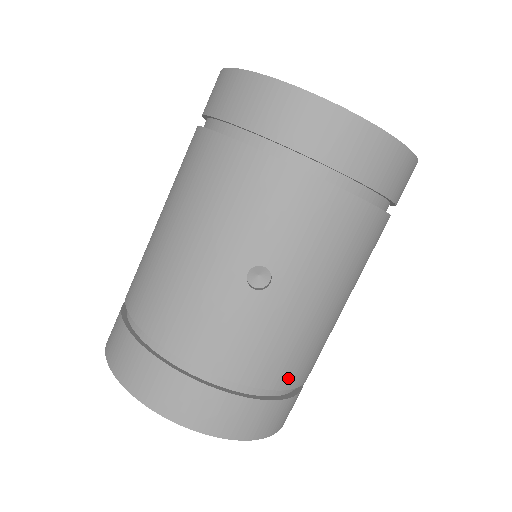
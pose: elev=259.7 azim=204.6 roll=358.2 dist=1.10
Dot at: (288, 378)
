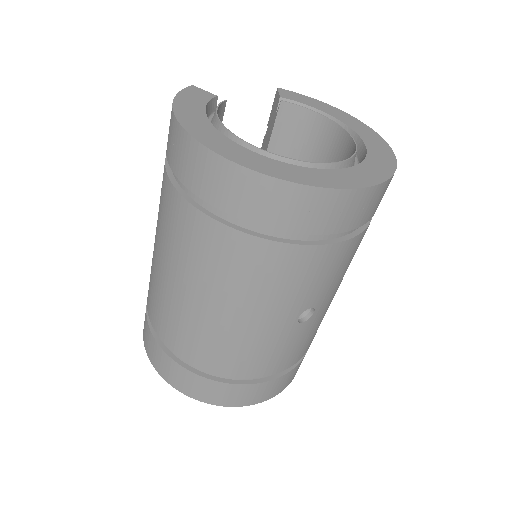
Dot at: occluded
